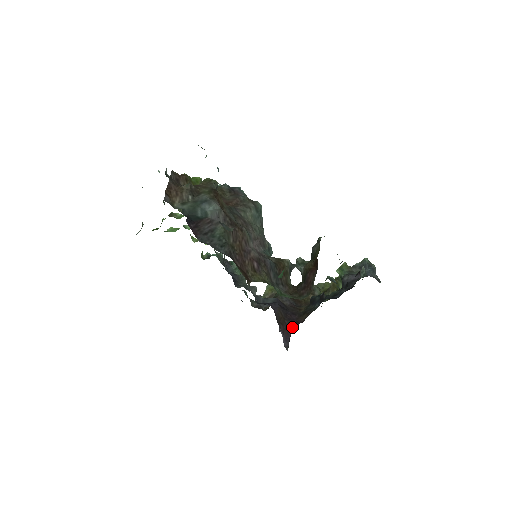
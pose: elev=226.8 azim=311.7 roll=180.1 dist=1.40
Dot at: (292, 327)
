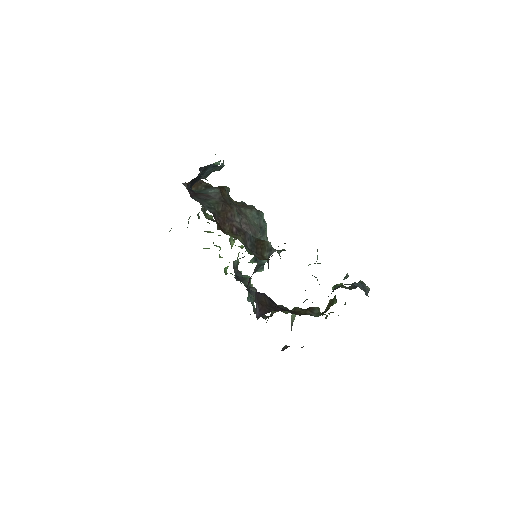
Dot at: (271, 311)
